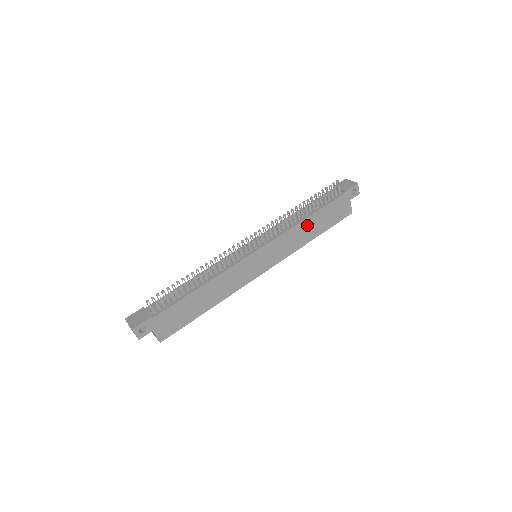
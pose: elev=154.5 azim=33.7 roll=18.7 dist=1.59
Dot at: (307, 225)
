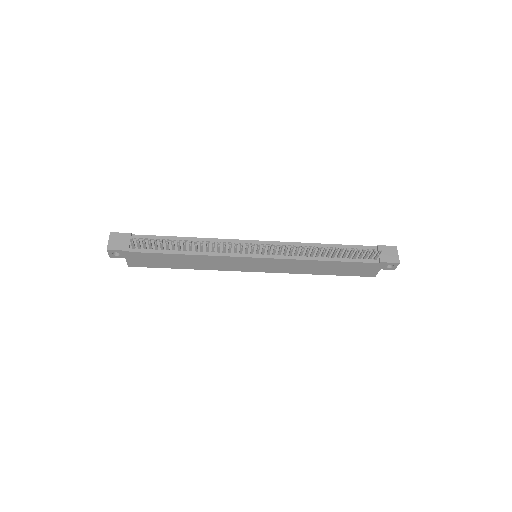
Dot at: (320, 264)
